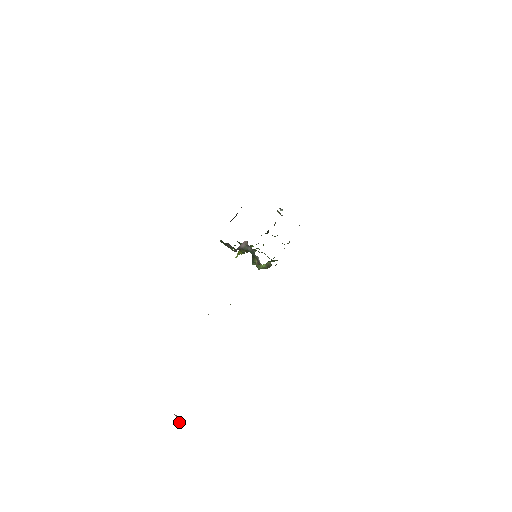
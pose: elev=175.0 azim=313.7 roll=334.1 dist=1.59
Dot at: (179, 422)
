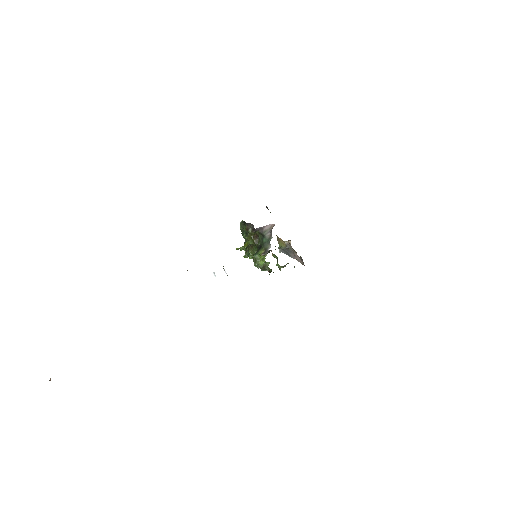
Dot at: occluded
